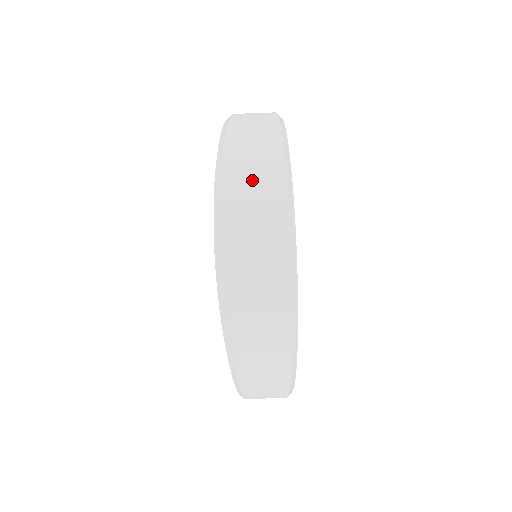
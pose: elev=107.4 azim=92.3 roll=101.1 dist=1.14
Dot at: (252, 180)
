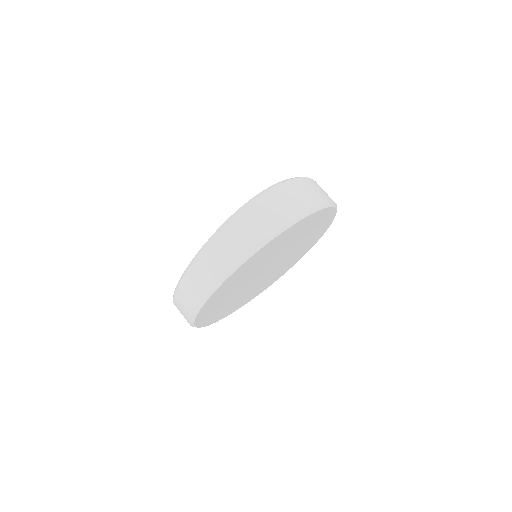
Dot at: (311, 190)
